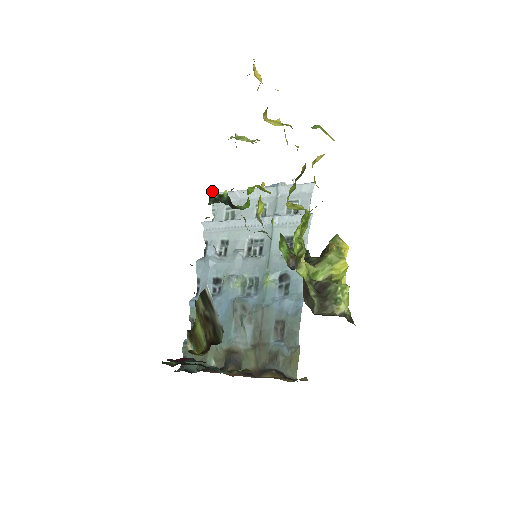
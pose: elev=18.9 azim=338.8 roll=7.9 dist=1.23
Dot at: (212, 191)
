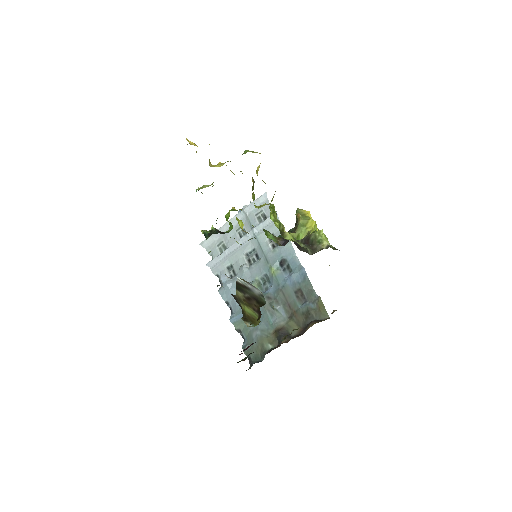
Dot at: (204, 231)
